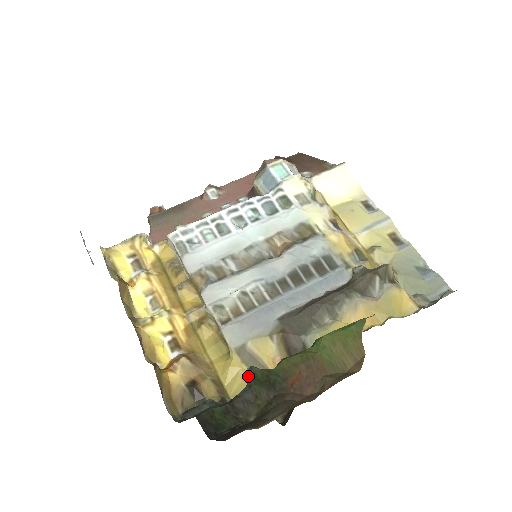
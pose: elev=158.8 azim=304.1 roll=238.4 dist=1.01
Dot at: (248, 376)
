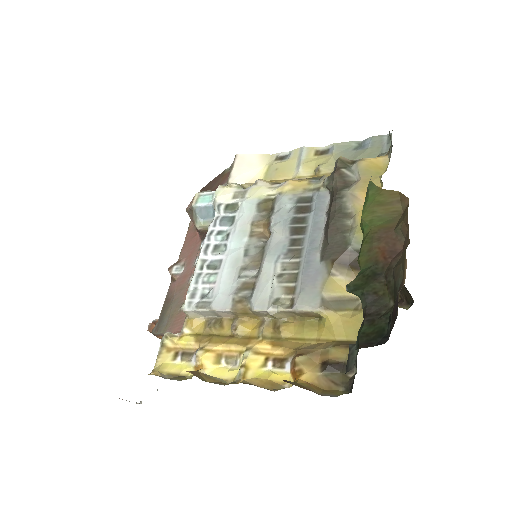
Dot at: (353, 291)
